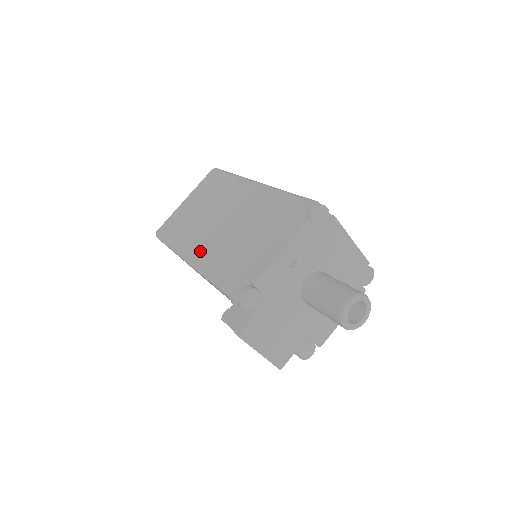
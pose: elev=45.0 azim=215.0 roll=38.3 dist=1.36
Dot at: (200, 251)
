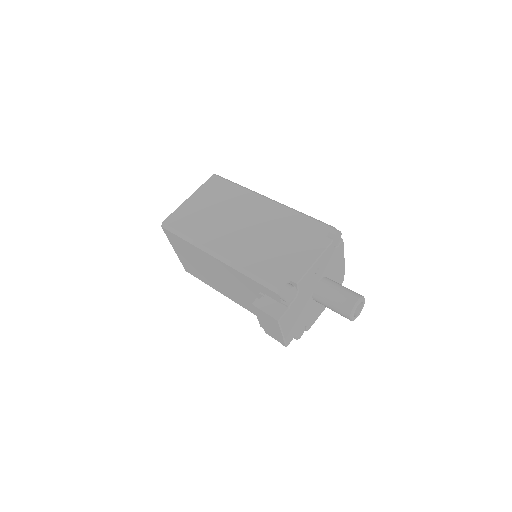
Dot at: (229, 249)
